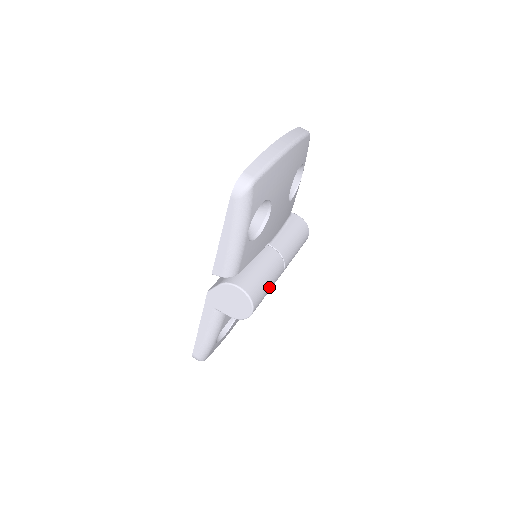
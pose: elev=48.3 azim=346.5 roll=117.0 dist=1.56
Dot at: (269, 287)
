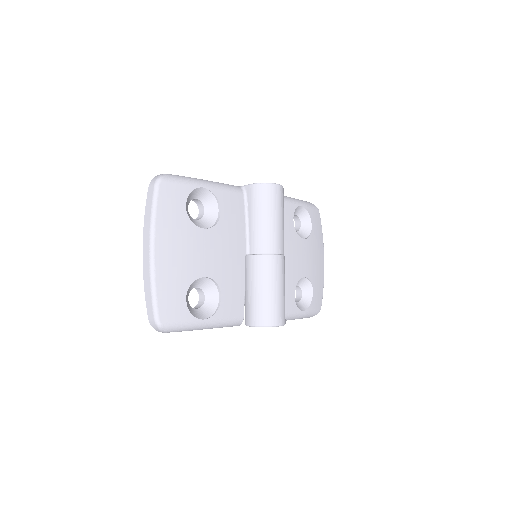
Dot at: (276, 291)
